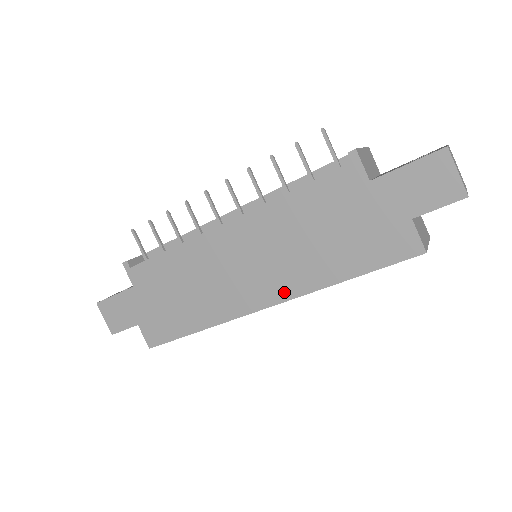
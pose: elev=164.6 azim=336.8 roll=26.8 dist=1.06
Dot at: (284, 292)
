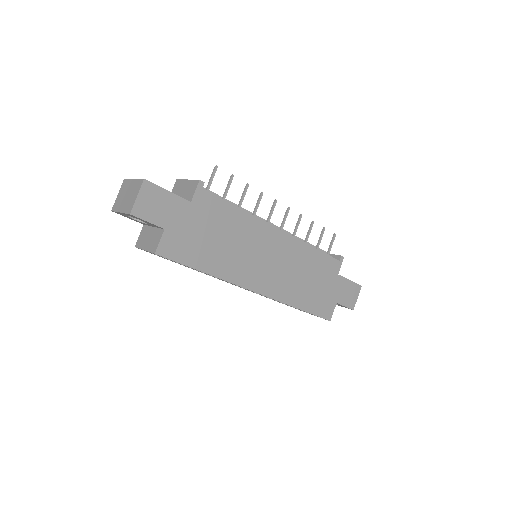
Dot at: (273, 292)
